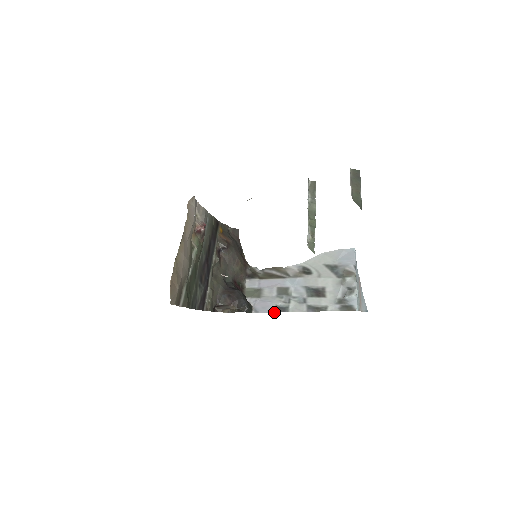
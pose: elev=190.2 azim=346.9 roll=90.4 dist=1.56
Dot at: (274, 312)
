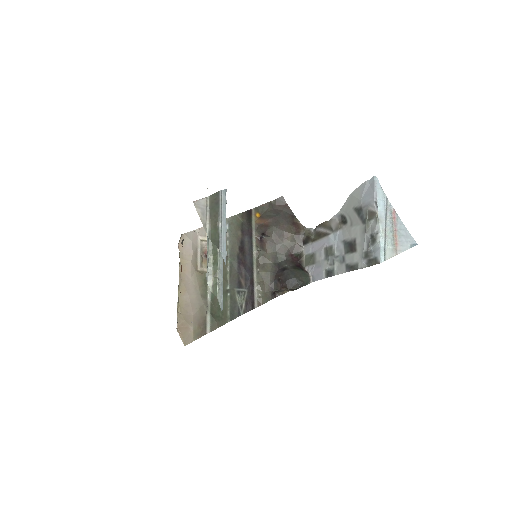
Dot at: (324, 278)
